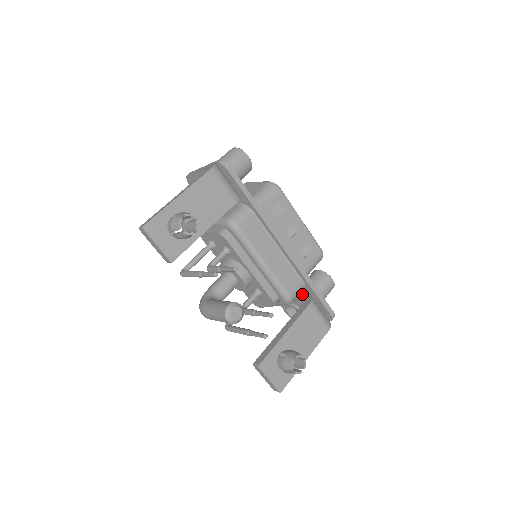
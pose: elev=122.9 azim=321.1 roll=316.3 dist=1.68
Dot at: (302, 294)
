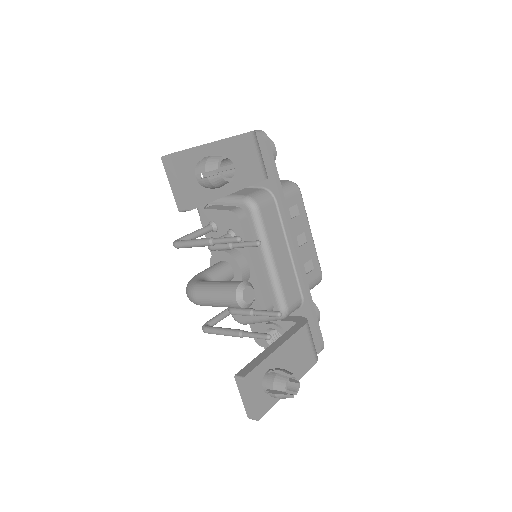
Dot at: (292, 315)
